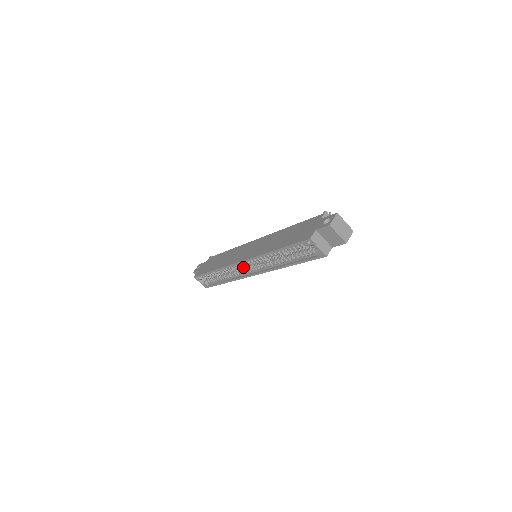
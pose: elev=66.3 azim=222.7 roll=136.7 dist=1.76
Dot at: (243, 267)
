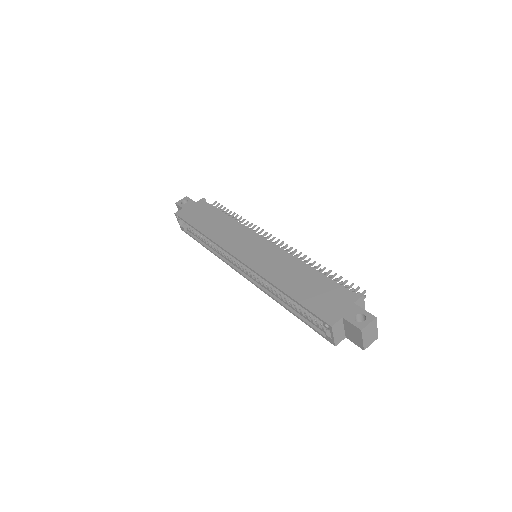
Dot at: occluded
